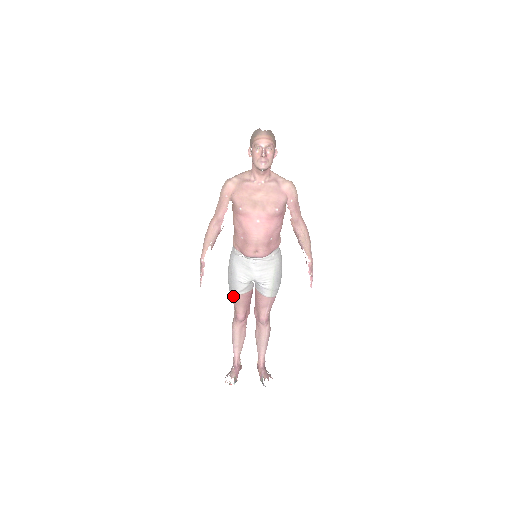
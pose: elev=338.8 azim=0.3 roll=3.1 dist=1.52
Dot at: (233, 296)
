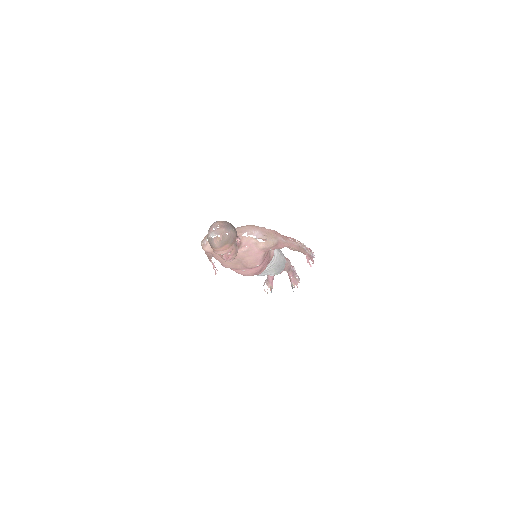
Dot at: occluded
